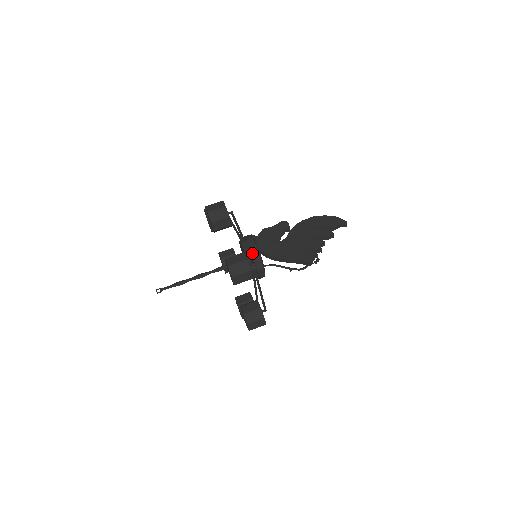
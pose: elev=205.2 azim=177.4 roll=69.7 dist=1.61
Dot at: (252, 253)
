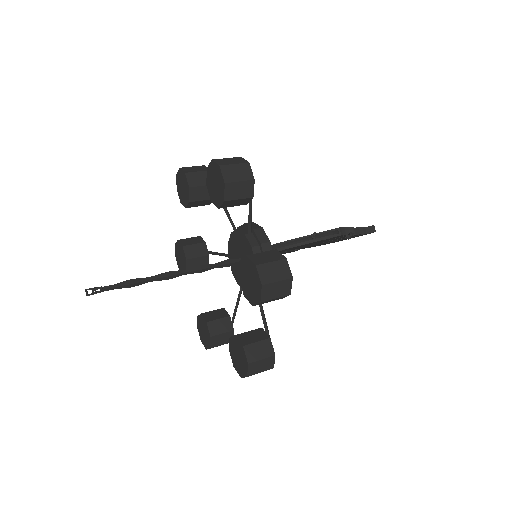
Dot at: occluded
